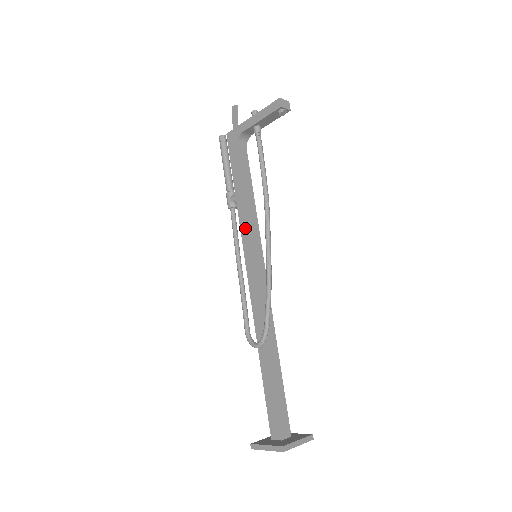
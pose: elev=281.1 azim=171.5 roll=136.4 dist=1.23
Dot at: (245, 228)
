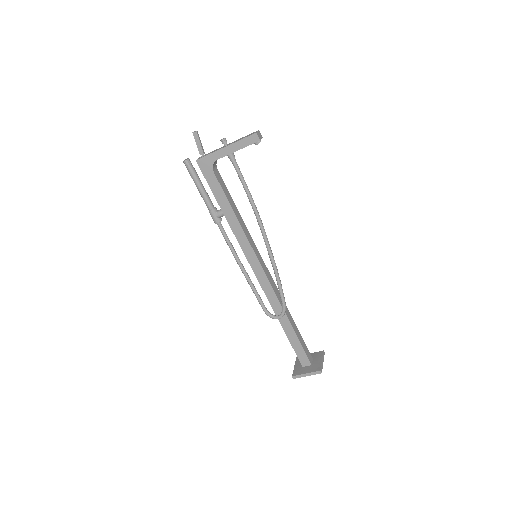
Dot at: (242, 239)
